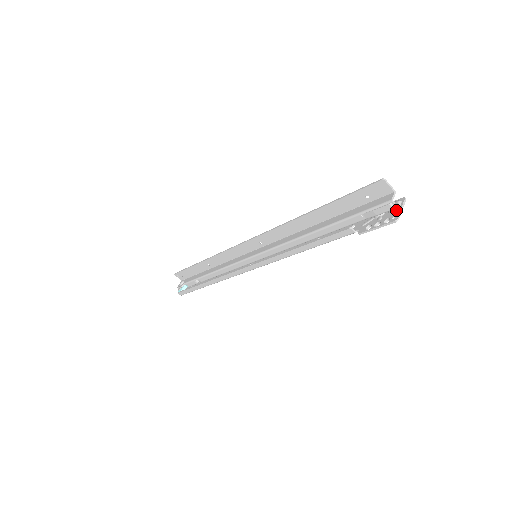
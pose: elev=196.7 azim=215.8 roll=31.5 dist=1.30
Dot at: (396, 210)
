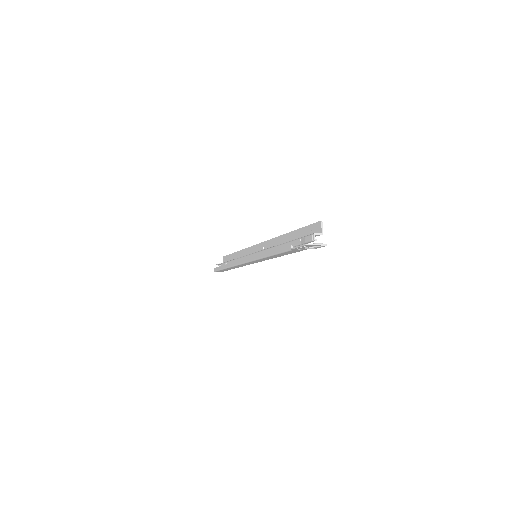
Dot at: (314, 244)
